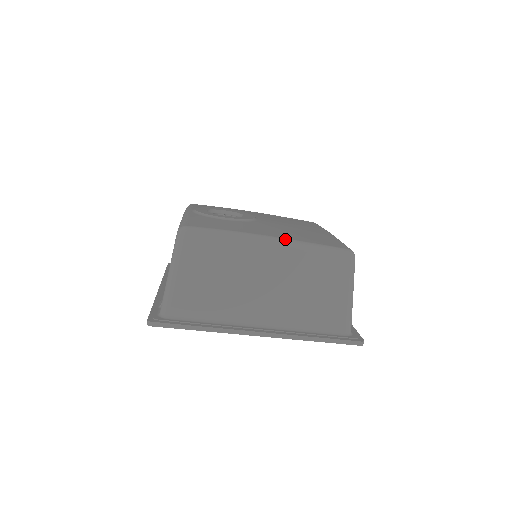
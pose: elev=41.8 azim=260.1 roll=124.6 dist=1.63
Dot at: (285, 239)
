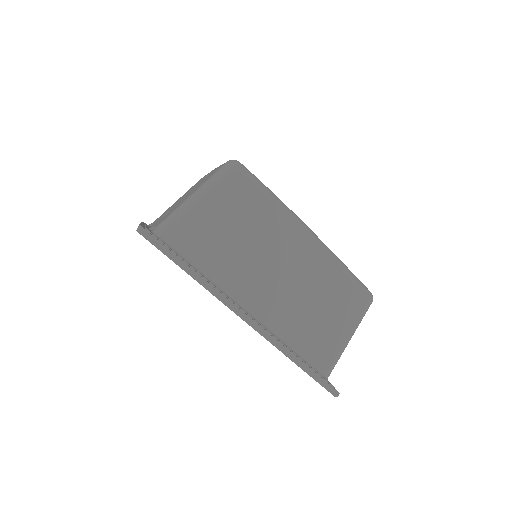
Dot at: occluded
